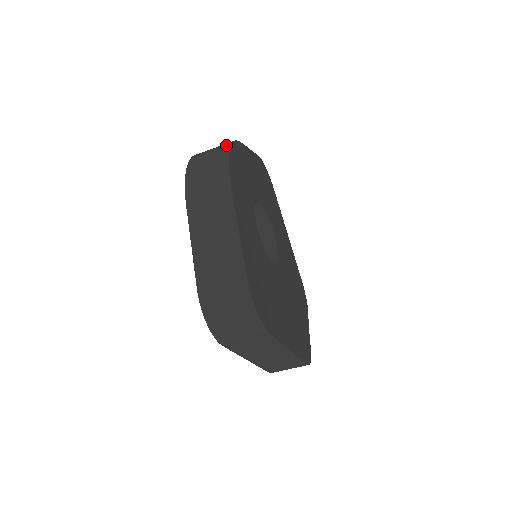
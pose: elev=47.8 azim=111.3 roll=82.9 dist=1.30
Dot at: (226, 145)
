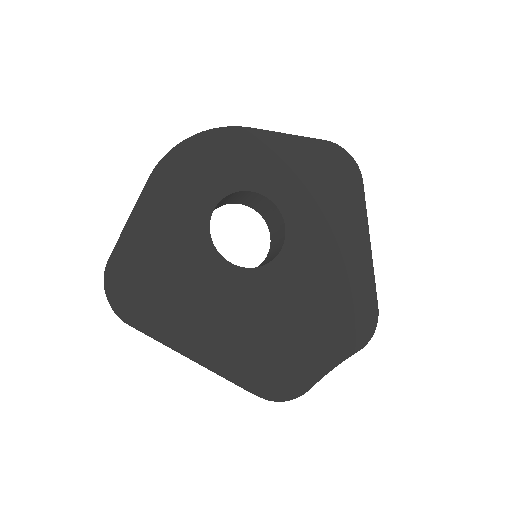
Dot at: (203, 133)
